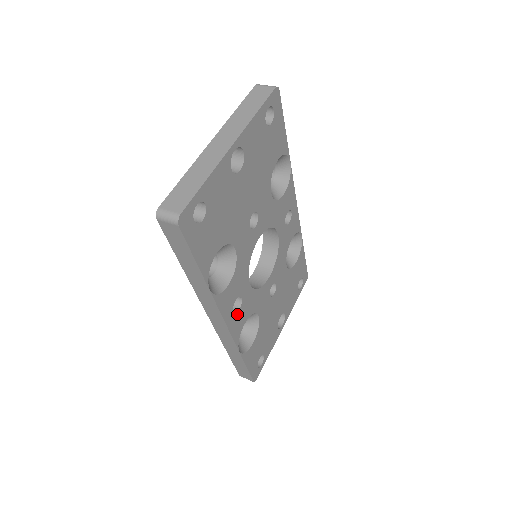
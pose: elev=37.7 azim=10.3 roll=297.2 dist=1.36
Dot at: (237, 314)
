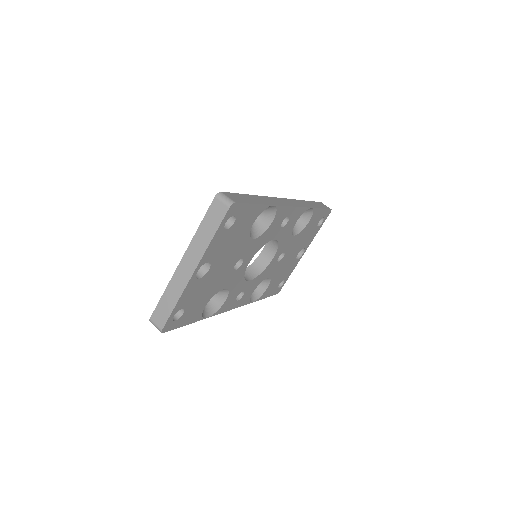
Dot at: (242, 298)
